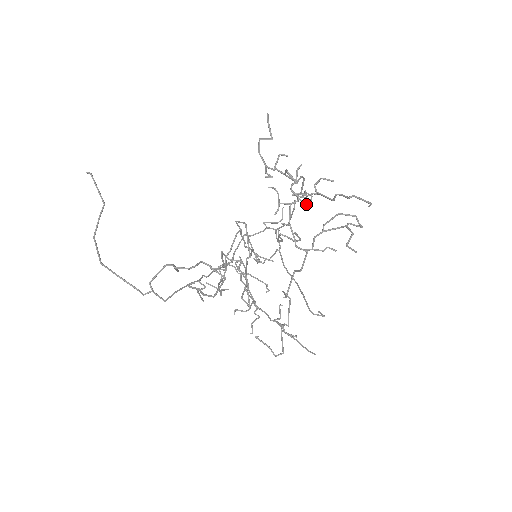
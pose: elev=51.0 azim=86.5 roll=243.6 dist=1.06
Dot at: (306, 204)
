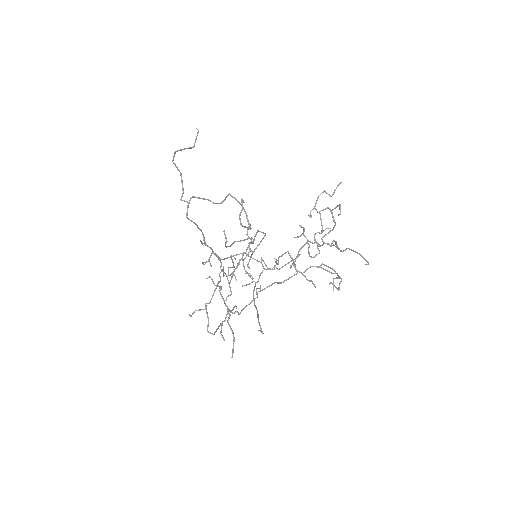
Dot at: (311, 256)
